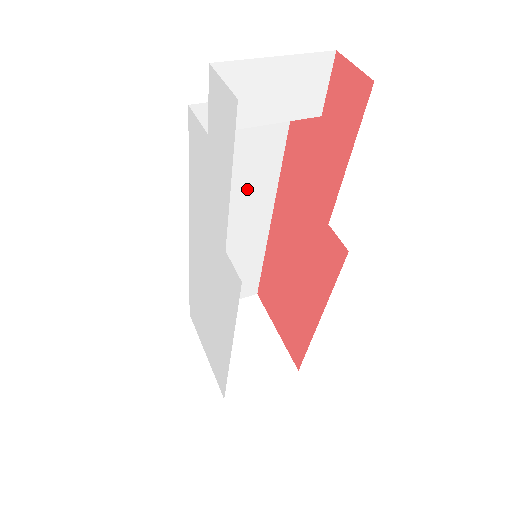
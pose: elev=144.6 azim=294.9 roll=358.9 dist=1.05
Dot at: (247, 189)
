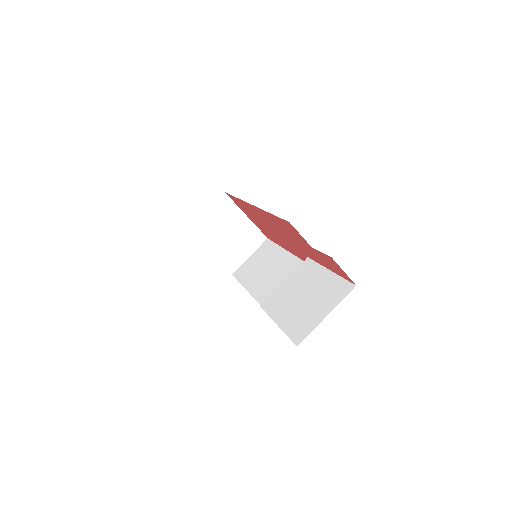
Dot at: occluded
